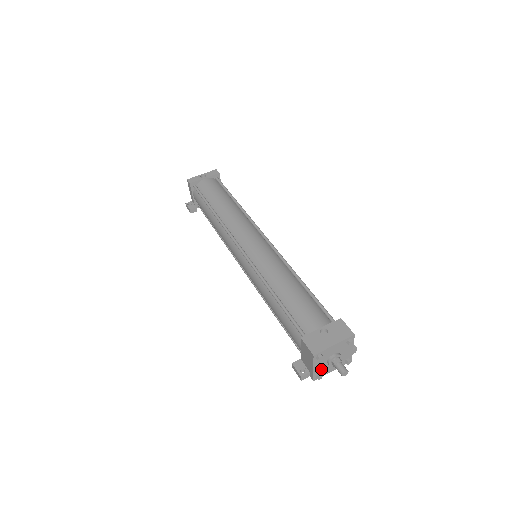
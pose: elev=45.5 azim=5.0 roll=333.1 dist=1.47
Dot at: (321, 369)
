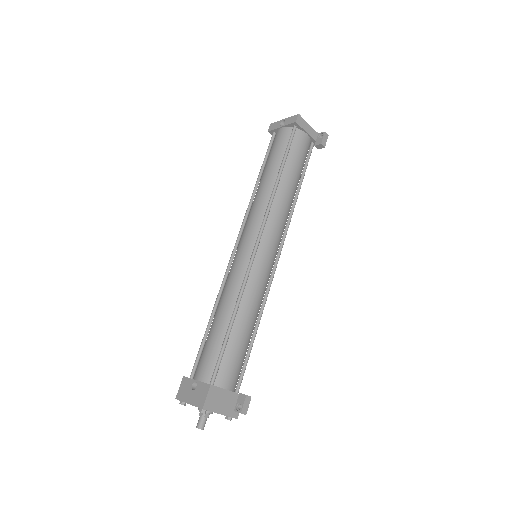
Dot at: occluded
